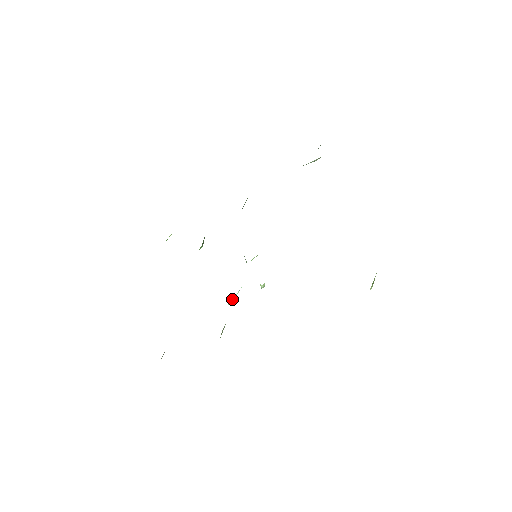
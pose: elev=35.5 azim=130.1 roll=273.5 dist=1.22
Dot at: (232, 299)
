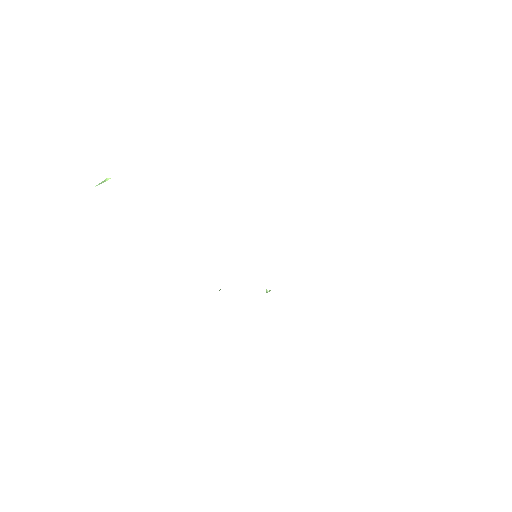
Dot at: occluded
